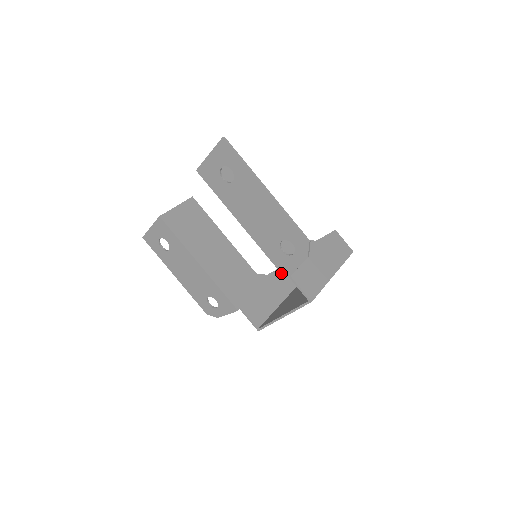
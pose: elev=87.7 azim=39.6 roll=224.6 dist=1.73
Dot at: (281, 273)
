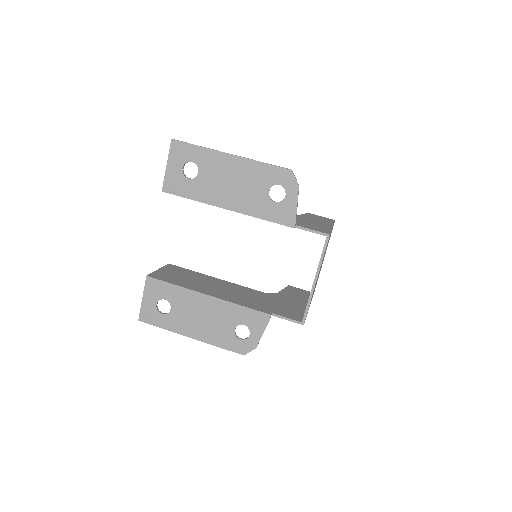
Dot at: occluded
